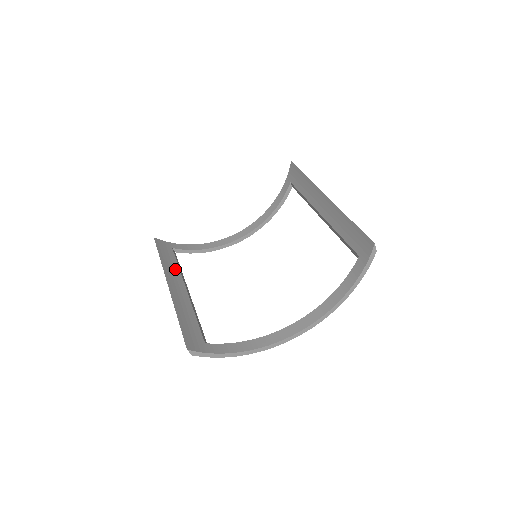
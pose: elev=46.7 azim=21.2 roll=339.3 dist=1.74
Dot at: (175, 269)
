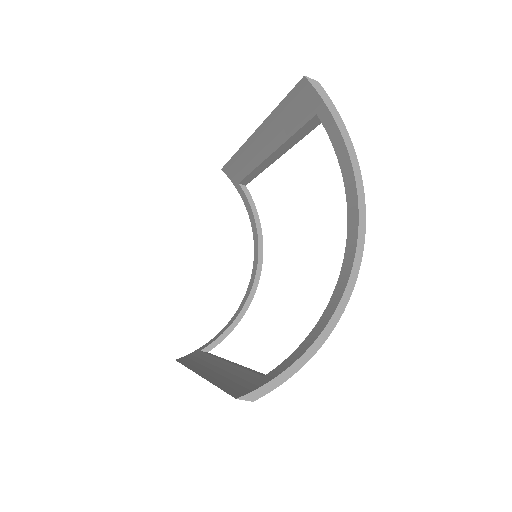
Dot at: (206, 359)
